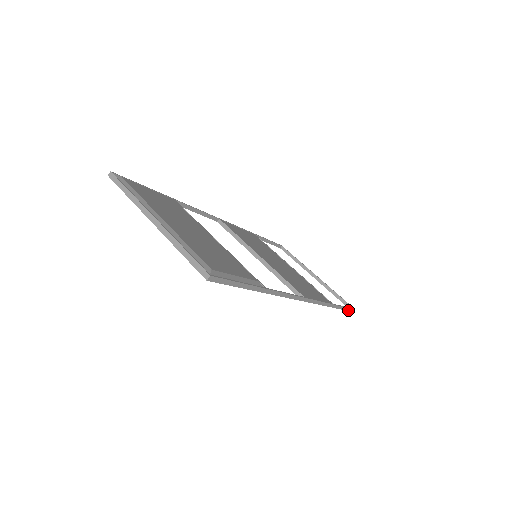
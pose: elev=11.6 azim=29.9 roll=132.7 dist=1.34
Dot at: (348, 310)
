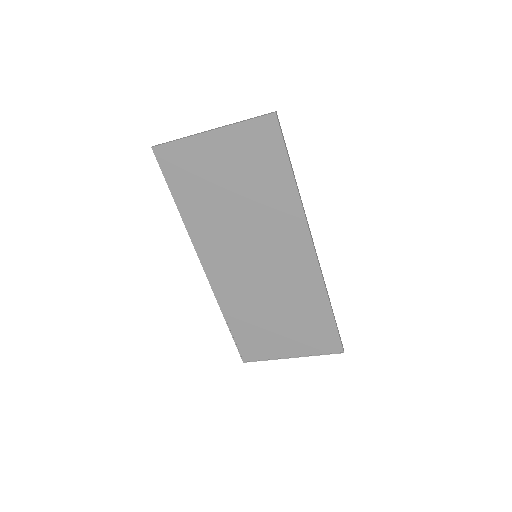
Dot at: (340, 340)
